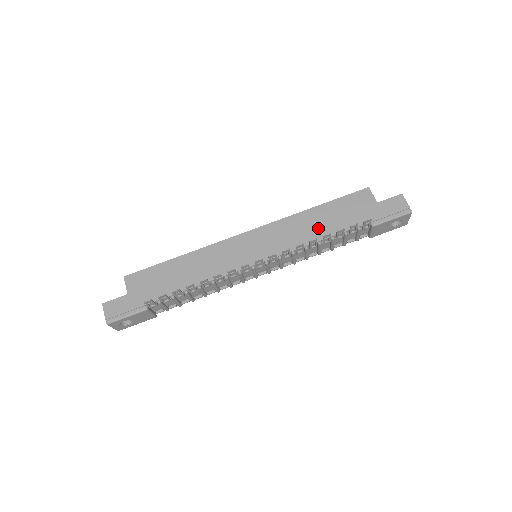
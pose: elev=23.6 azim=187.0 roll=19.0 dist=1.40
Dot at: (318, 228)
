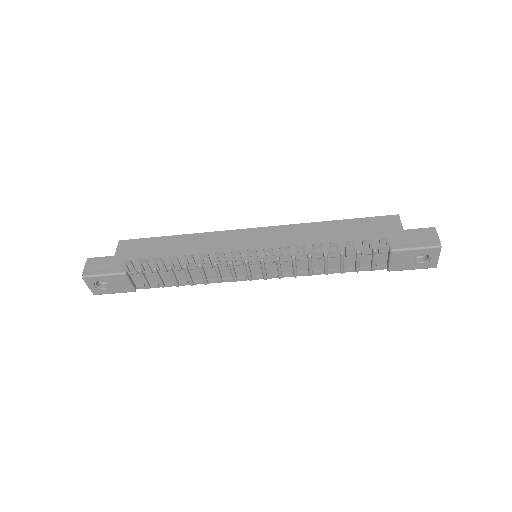
Dot at: (329, 240)
